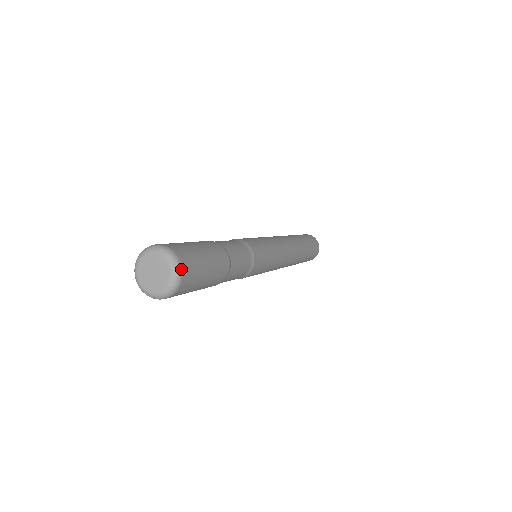
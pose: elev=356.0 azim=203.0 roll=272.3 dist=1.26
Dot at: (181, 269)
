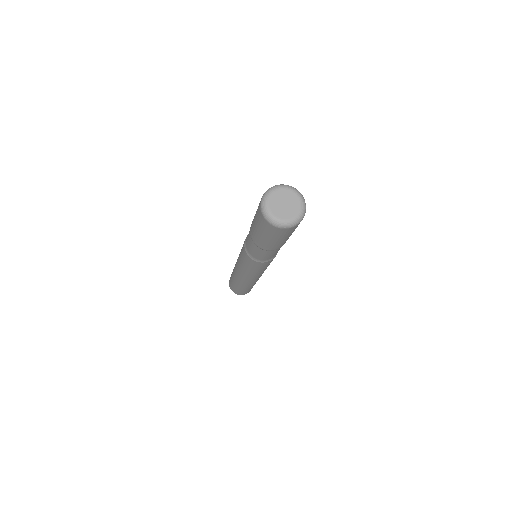
Dot at: occluded
